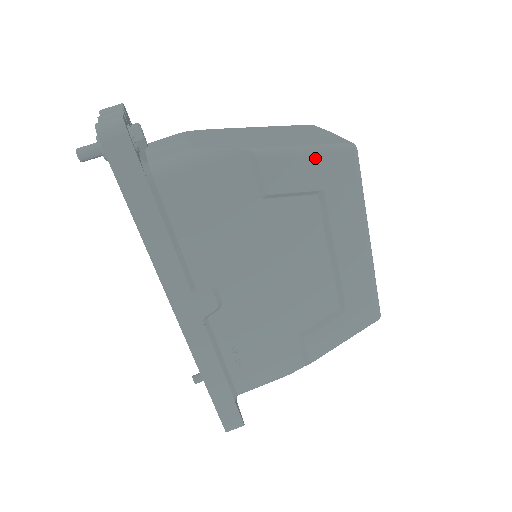
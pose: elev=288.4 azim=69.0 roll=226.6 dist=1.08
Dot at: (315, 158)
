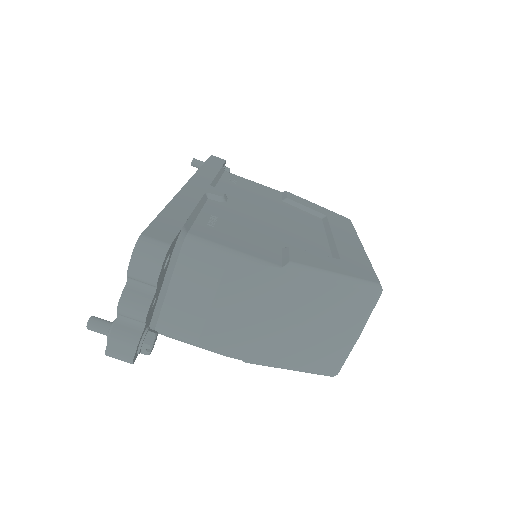
Dot at: occluded
